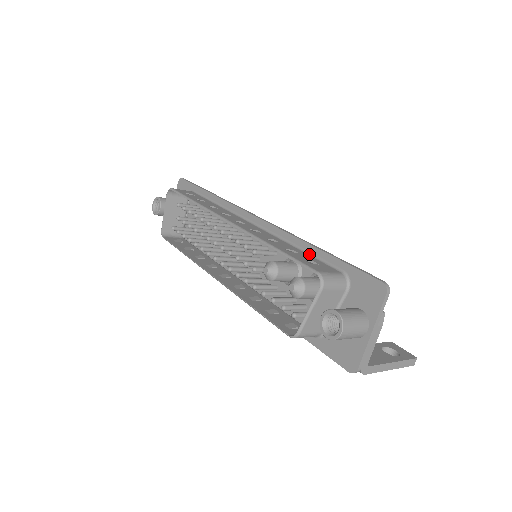
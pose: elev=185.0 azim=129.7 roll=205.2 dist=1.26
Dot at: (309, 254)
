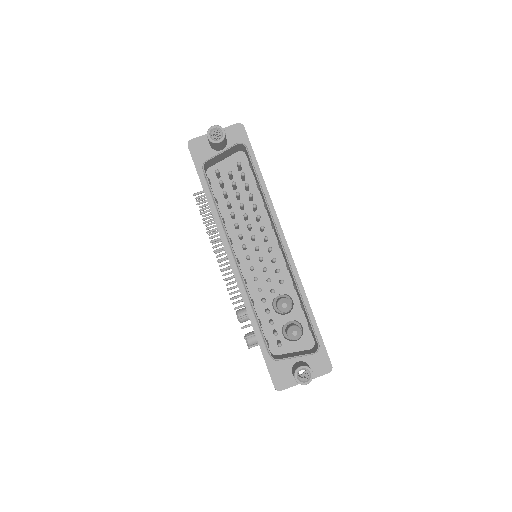
Dot at: occluded
